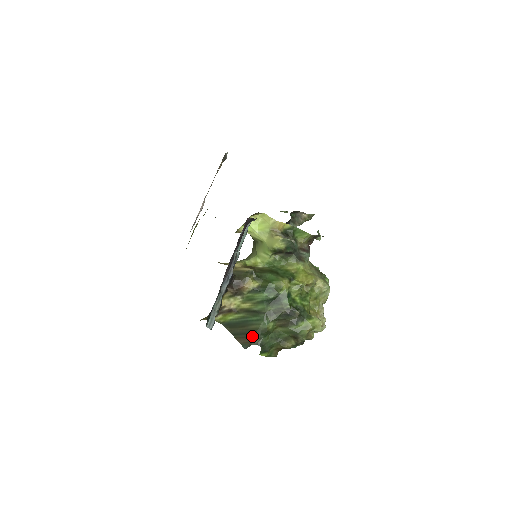
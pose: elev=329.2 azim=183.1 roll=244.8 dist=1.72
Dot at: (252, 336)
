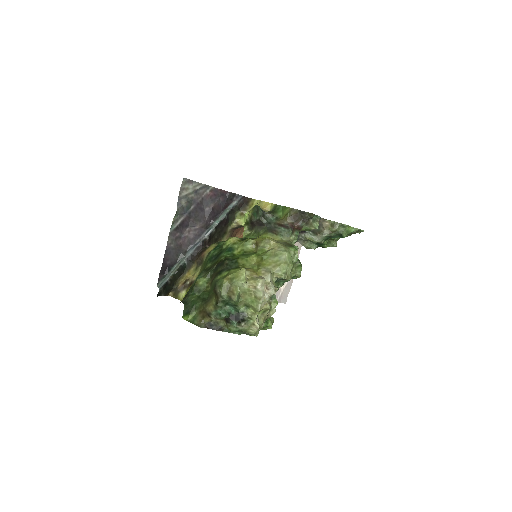
Dot at: (185, 296)
